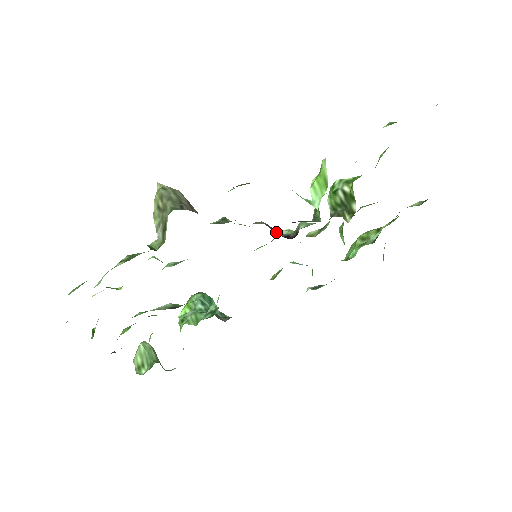
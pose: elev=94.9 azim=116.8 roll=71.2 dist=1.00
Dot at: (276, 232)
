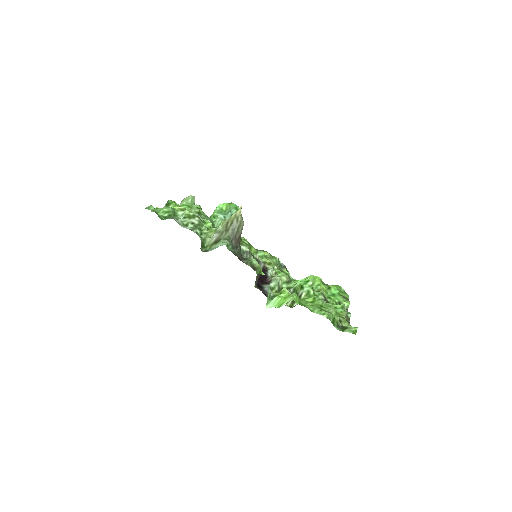
Dot at: (261, 276)
